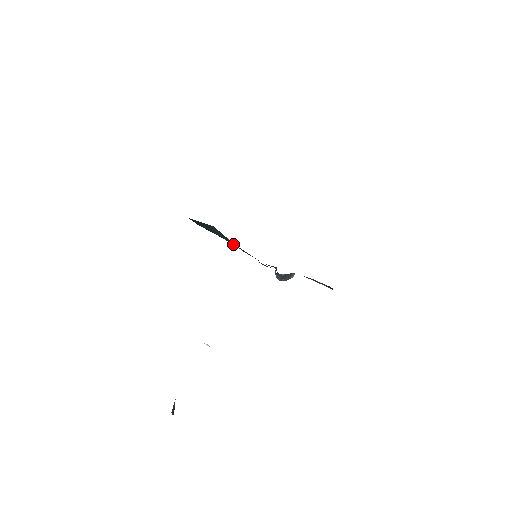
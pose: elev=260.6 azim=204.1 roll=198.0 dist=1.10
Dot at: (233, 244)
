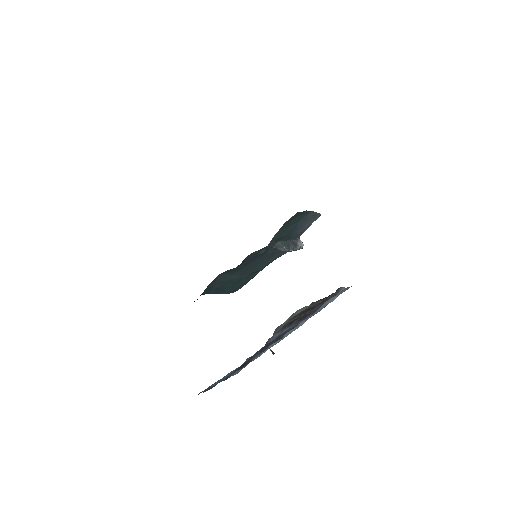
Dot at: (247, 273)
